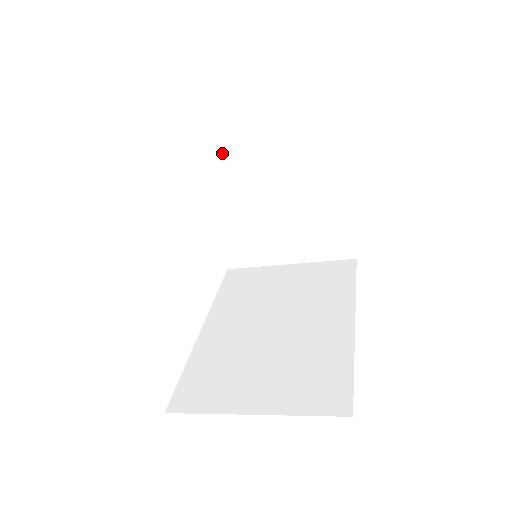
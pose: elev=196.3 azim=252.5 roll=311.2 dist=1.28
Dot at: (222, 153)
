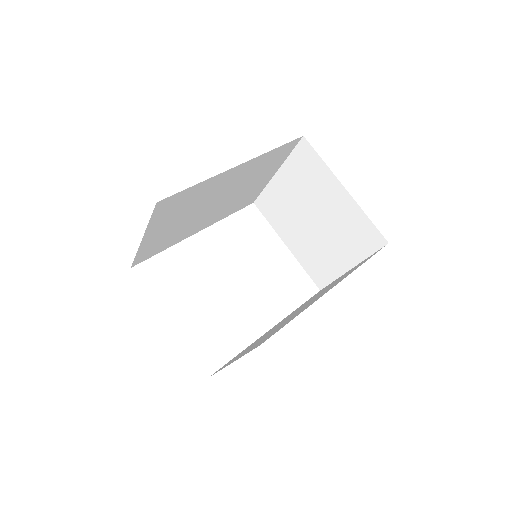
Dot at: (270, 200)
